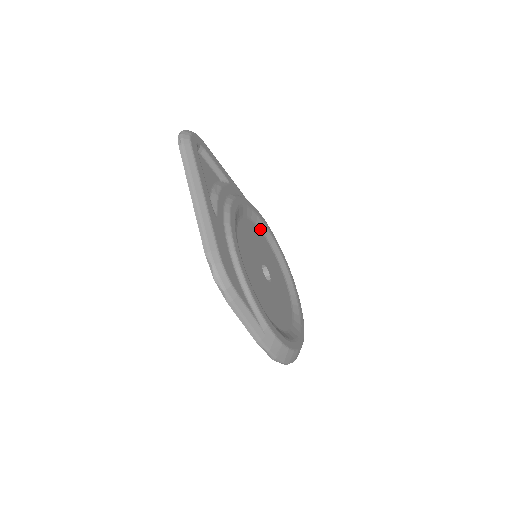
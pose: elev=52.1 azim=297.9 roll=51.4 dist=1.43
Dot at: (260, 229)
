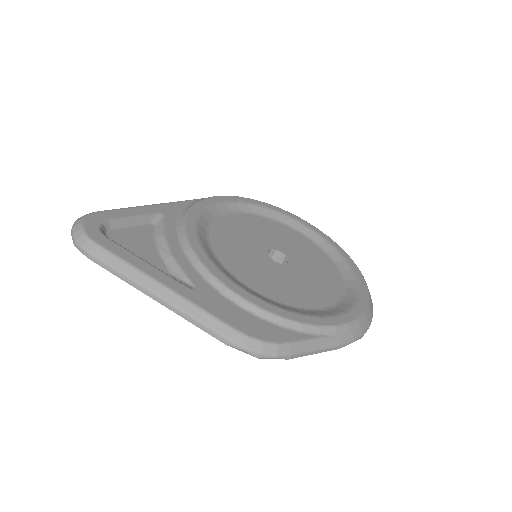
Dot at: (229, 213)
